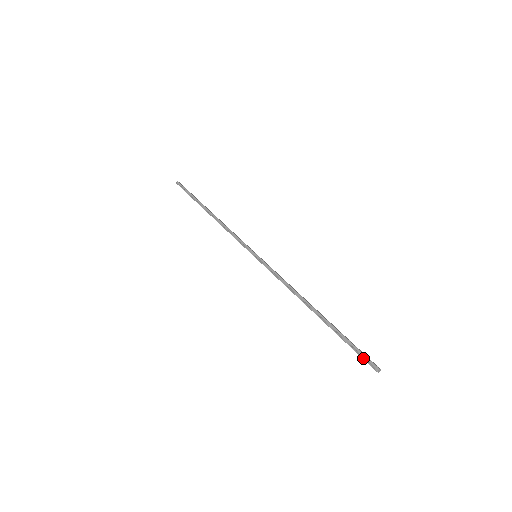
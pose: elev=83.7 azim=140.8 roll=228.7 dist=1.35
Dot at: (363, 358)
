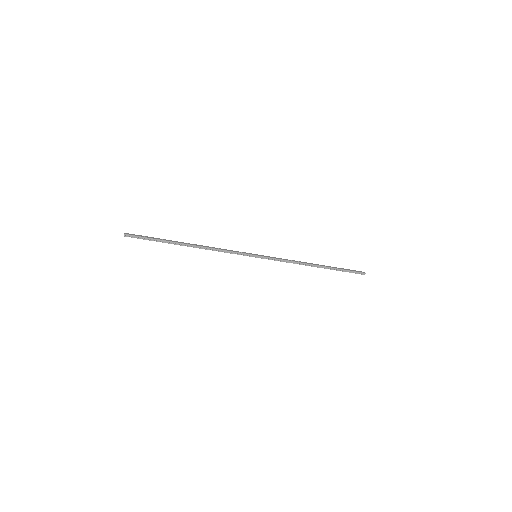
Dot at: (356, 273)
